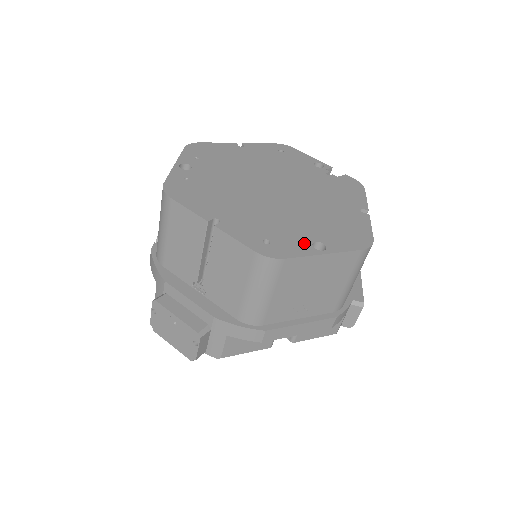
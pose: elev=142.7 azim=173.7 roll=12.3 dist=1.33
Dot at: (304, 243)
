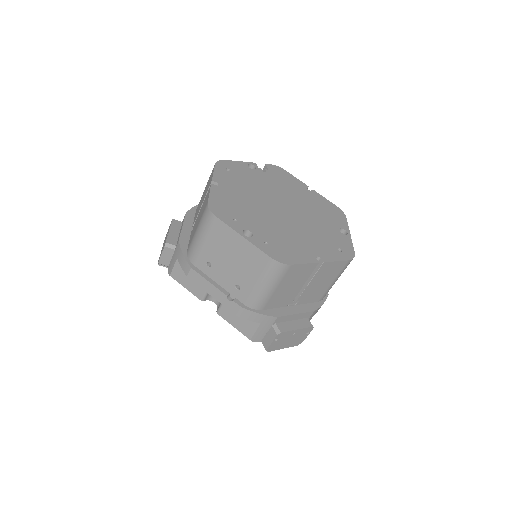
Dot at: (341, 236)
